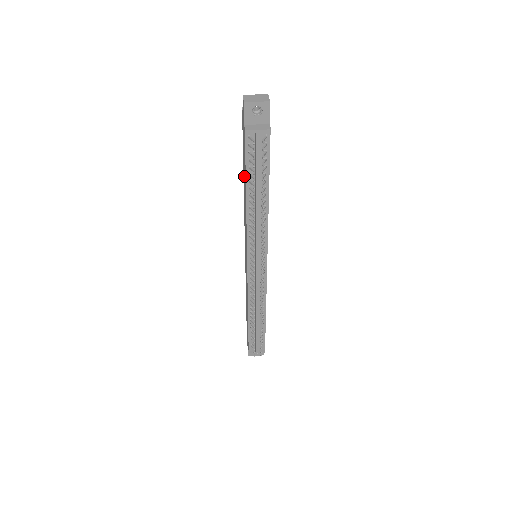
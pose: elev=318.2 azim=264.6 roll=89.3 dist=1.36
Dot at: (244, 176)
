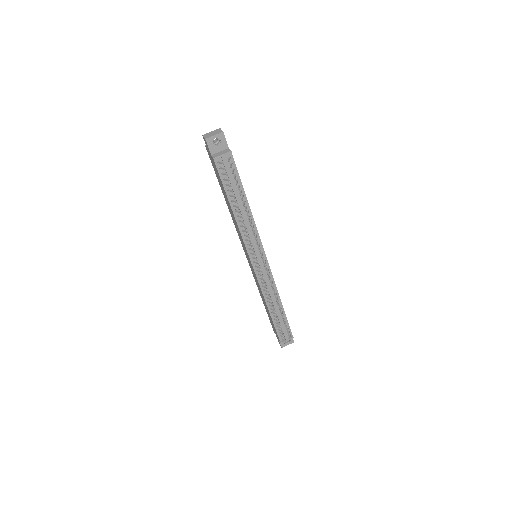
Dot at: (224, 195)
